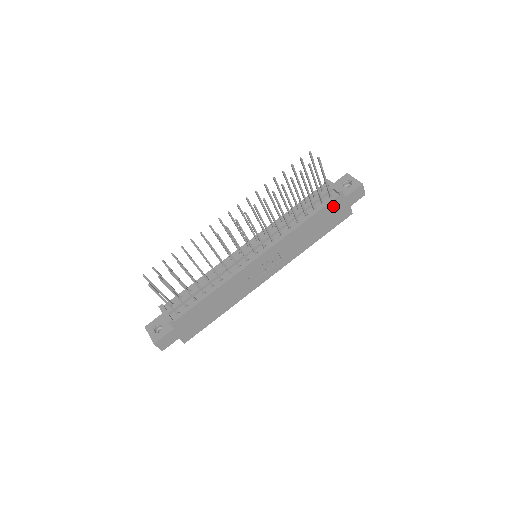
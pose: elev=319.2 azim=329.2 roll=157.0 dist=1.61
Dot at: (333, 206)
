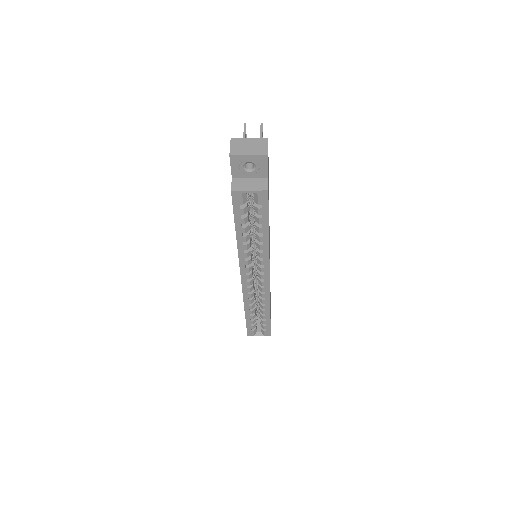
Dot at: occluded
